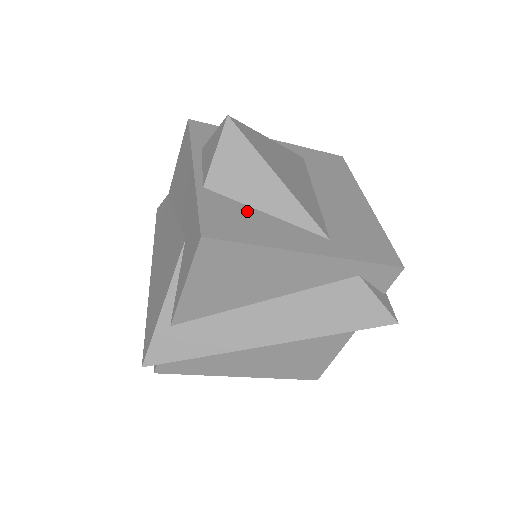
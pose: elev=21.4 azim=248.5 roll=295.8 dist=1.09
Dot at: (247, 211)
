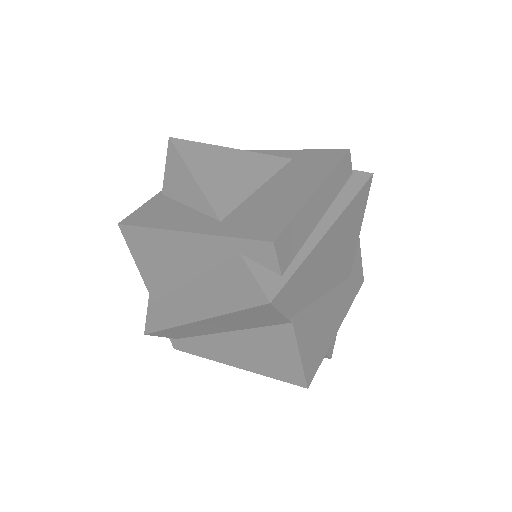
Dot at: (174, 206)
